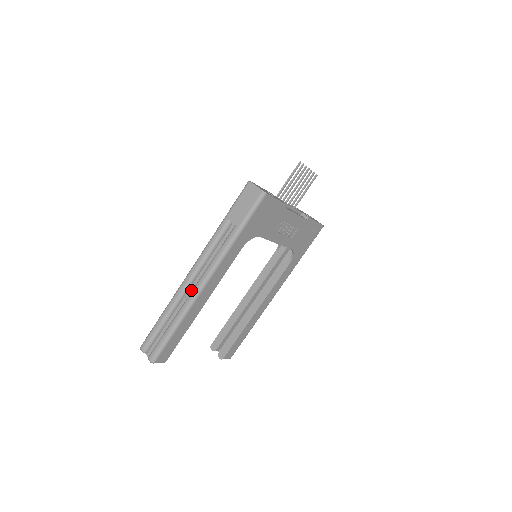
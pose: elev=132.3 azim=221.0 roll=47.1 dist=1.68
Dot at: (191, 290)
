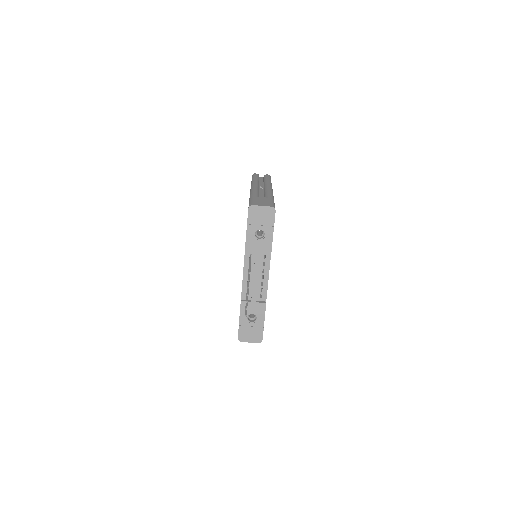
Dot at: occluded
